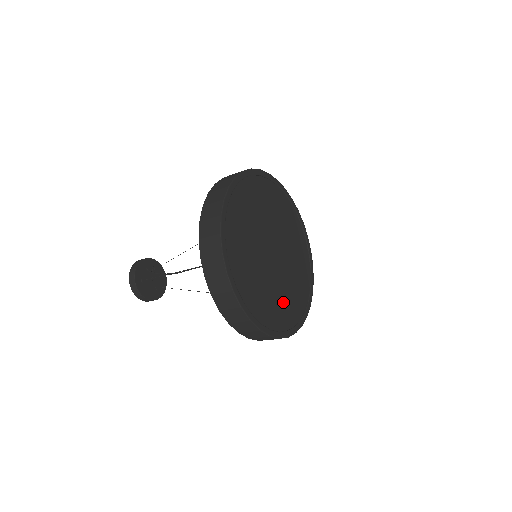
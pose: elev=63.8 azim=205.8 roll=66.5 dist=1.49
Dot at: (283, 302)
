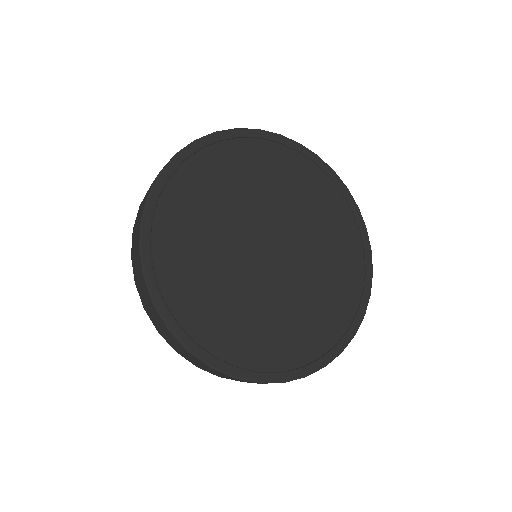
Dot at: (317, 306)
